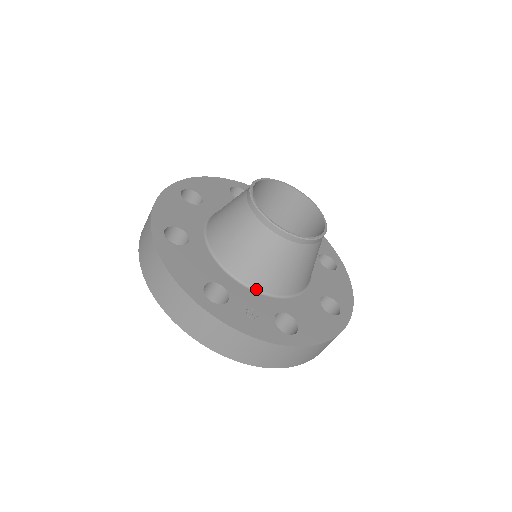
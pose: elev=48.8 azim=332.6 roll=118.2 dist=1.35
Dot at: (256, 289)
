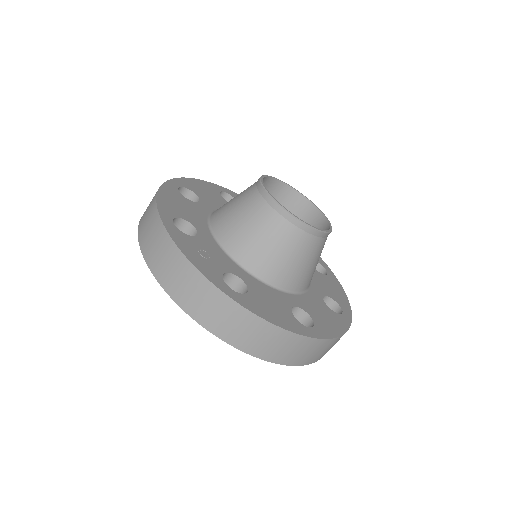
Dot at: (228, 252)
